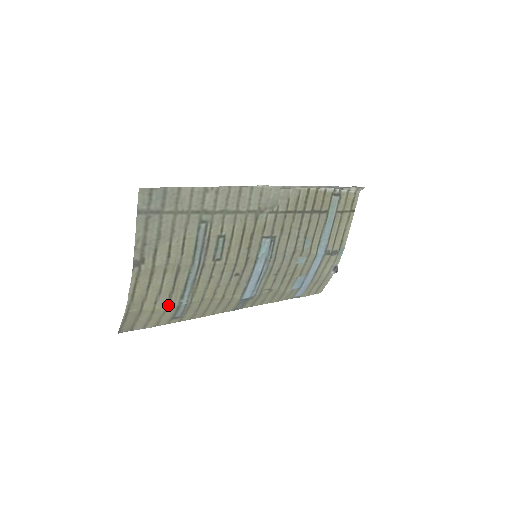
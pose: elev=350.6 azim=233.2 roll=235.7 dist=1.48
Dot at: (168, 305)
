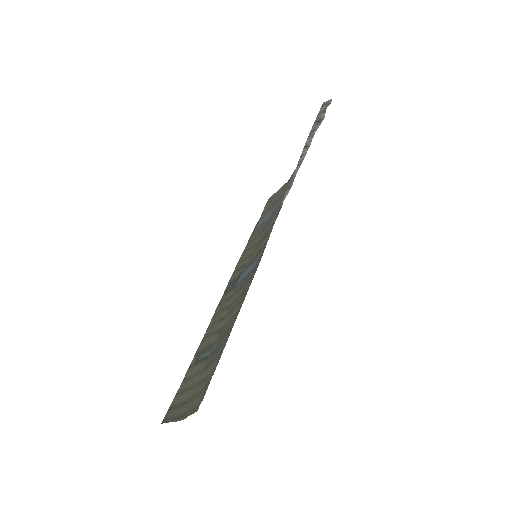
Dot at: (202, 370)
